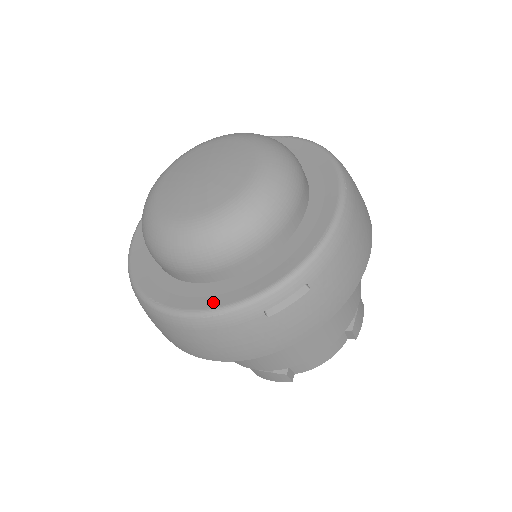
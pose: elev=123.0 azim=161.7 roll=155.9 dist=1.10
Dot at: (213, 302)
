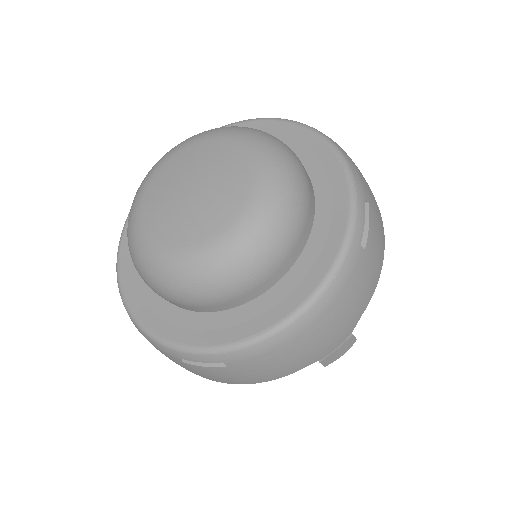
Dot at: (148, 318)
